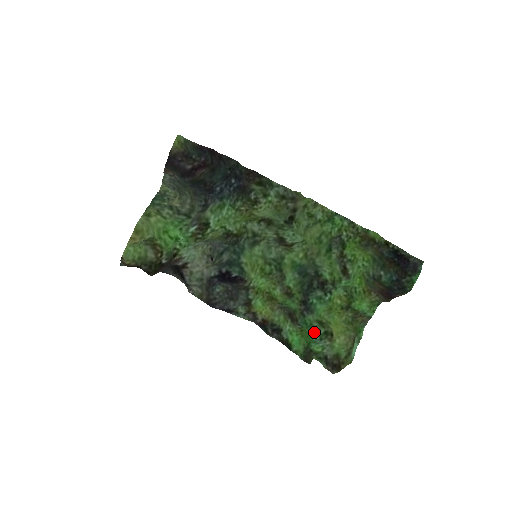
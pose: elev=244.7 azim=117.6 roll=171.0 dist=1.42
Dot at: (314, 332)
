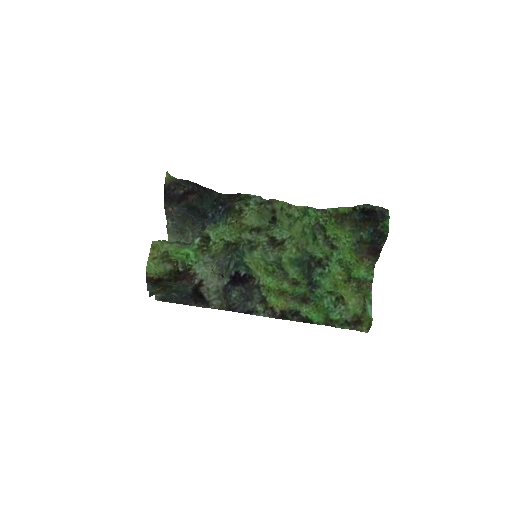
Dot at: (327, 303)
